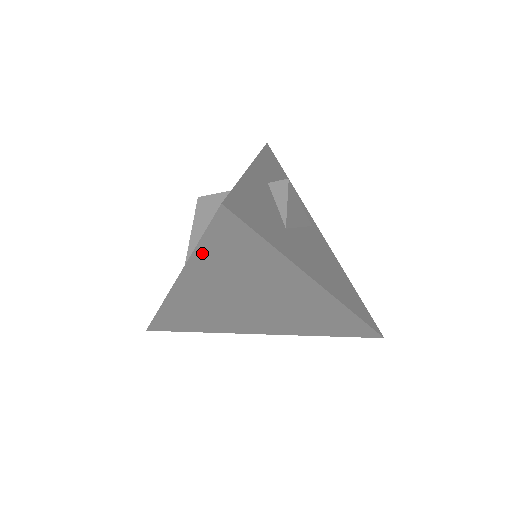
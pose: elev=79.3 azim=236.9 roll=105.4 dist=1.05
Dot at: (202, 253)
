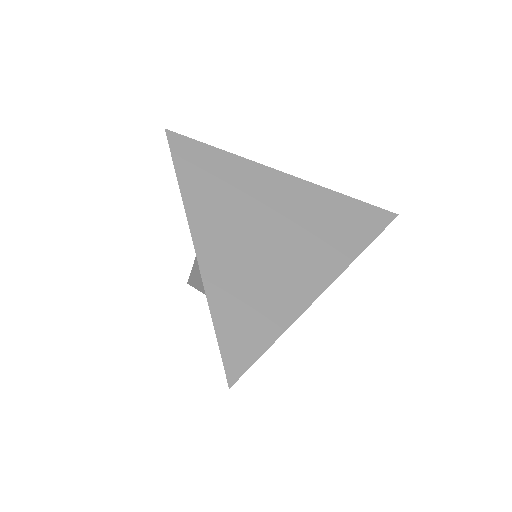
Dot at: (186, 184)
